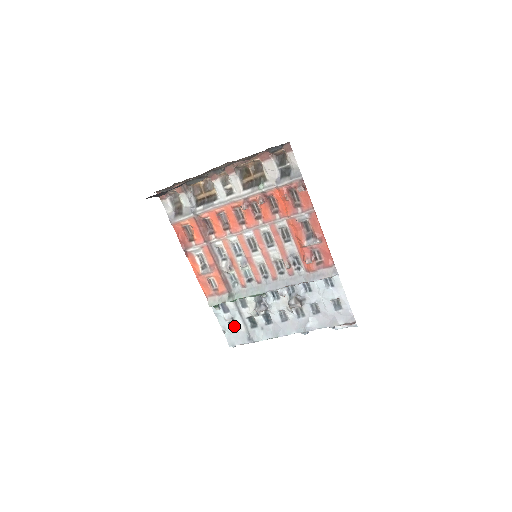
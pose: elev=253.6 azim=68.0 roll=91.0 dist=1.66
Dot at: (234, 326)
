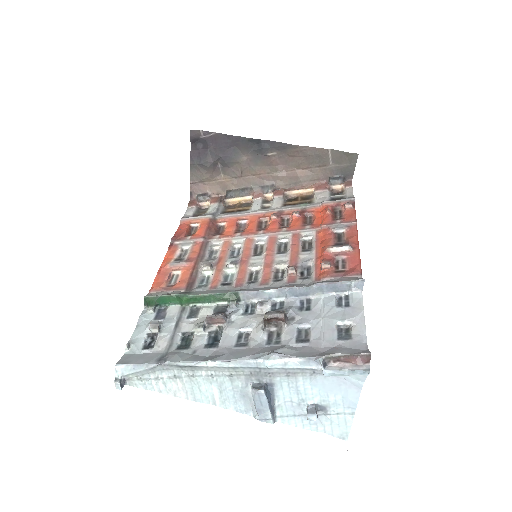
Dot at: (151, 343)
